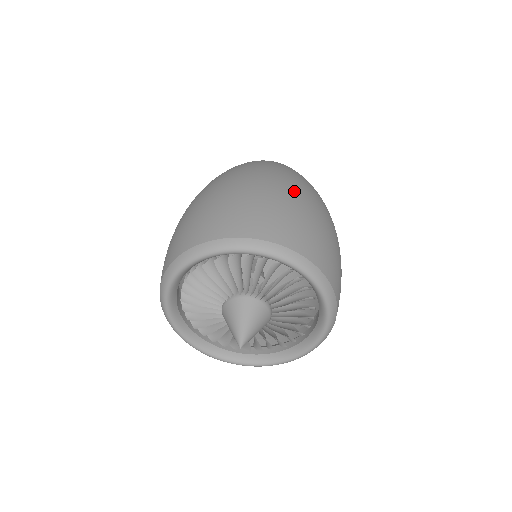
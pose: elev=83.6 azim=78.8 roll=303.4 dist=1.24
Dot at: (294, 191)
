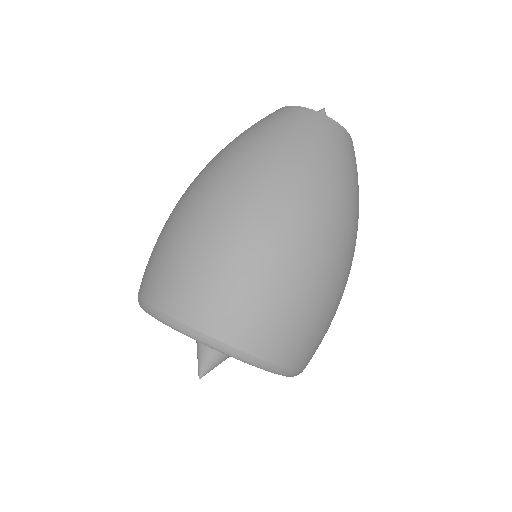
Dot at: (302, 259)
